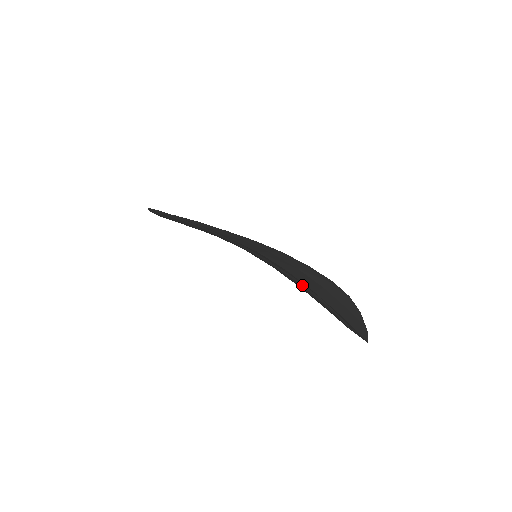
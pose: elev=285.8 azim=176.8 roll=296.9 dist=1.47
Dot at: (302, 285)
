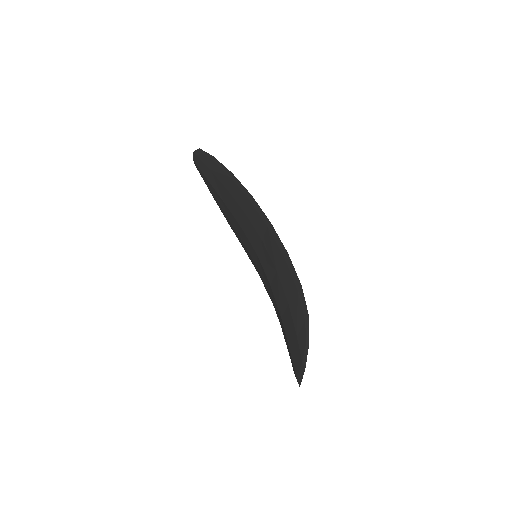
Dot at: (302, 299)
